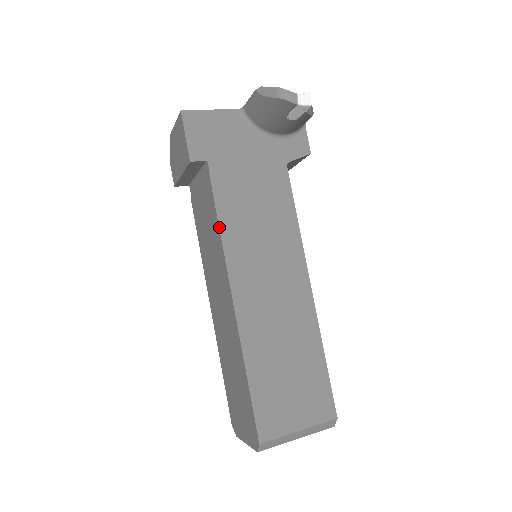
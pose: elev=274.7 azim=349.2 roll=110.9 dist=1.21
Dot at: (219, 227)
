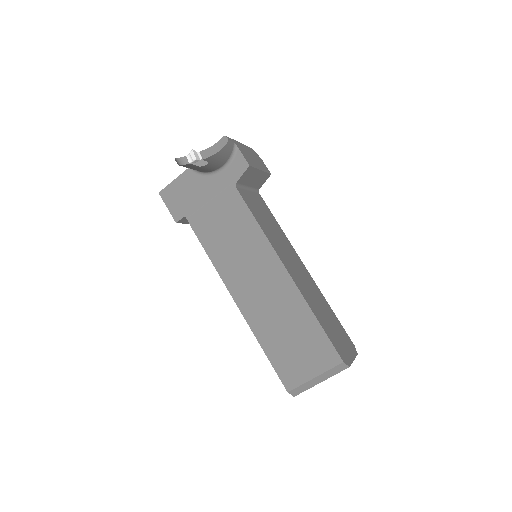
Dot at: occluded
